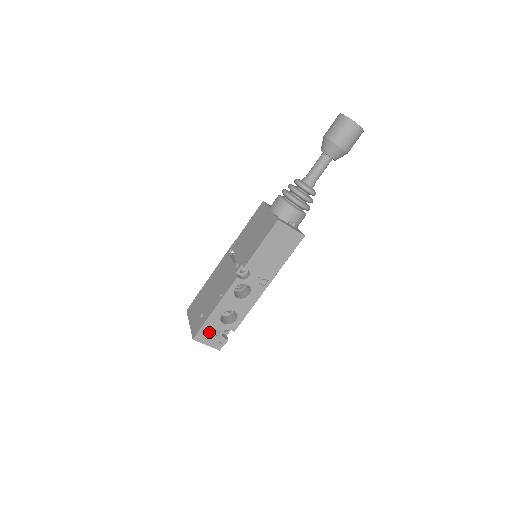
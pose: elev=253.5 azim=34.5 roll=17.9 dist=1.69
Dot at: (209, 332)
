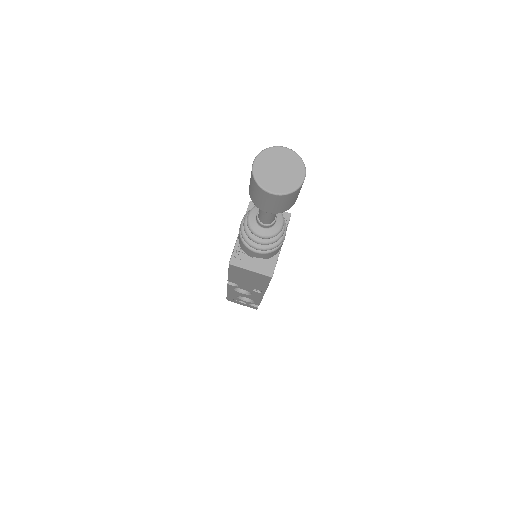
Dot at: (236, 301)
